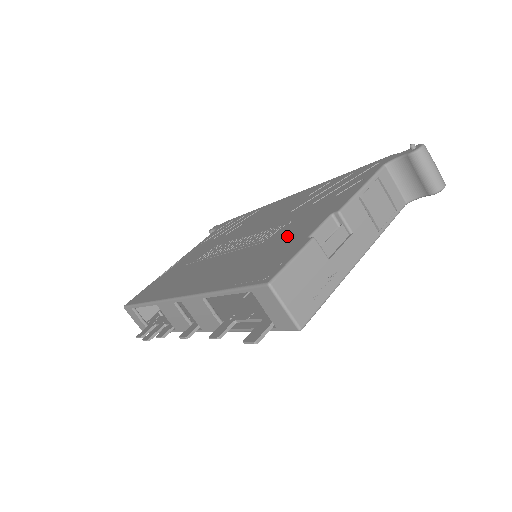
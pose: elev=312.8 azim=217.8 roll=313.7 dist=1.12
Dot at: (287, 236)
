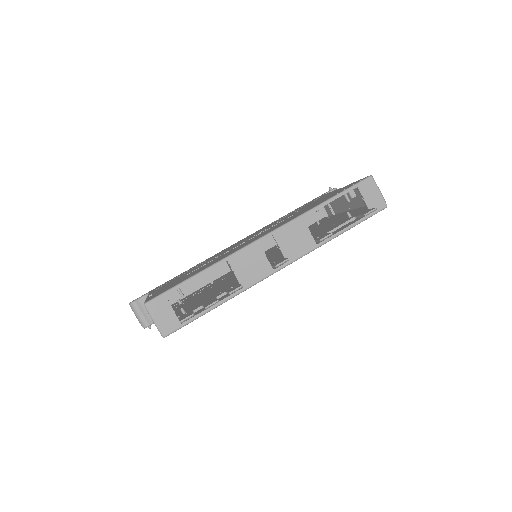
Dot at: occluded
